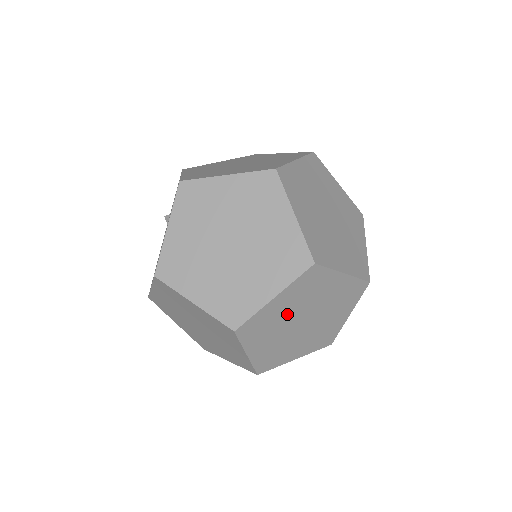
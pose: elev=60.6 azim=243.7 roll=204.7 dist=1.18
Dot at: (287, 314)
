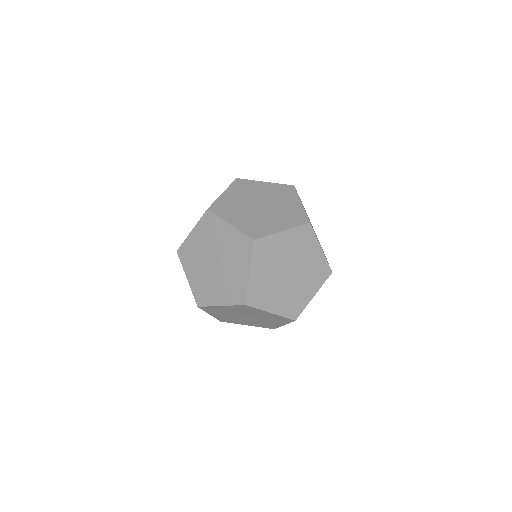
Dot at: (283, 255)
